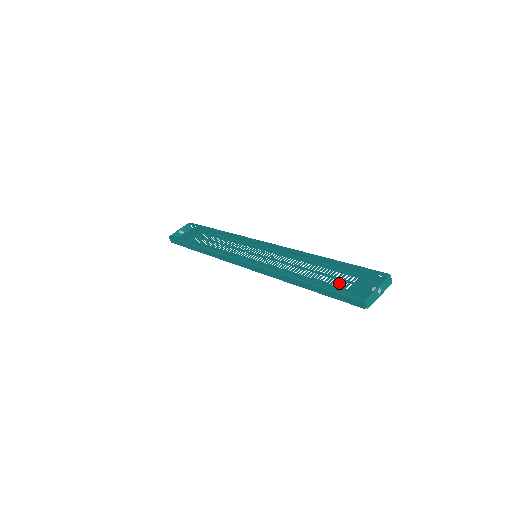
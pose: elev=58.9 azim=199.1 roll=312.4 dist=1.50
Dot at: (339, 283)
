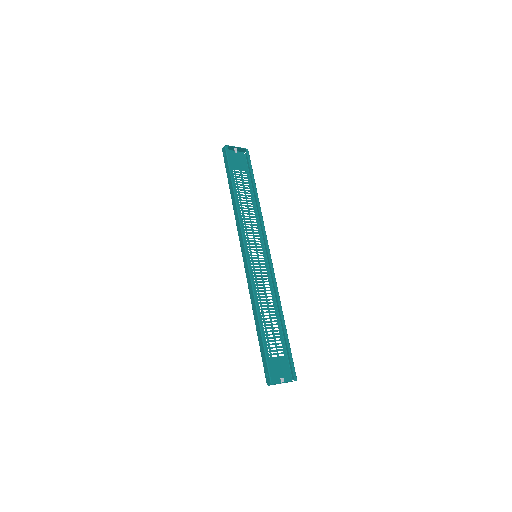
Dot at: (273, 347)
